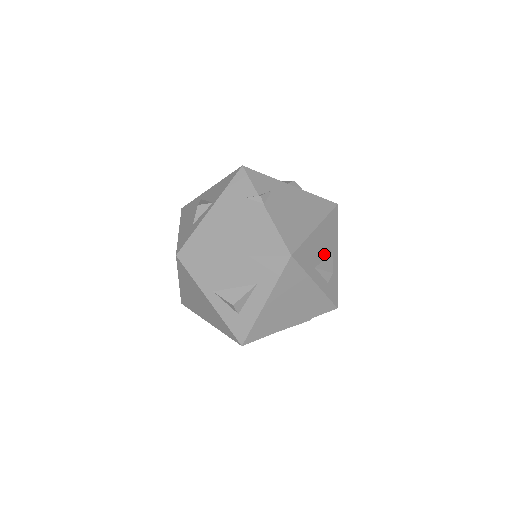
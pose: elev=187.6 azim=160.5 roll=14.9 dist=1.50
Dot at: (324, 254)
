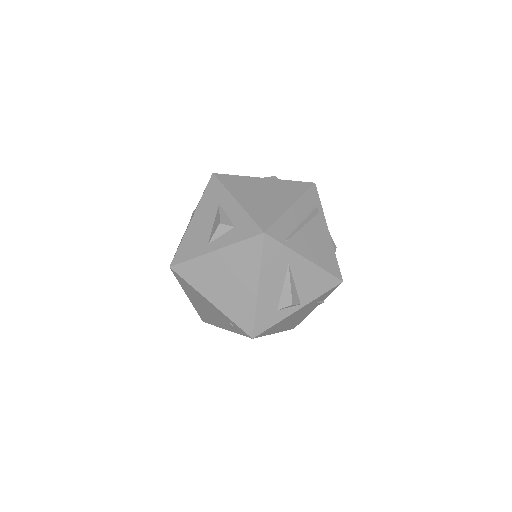
Dot at: occluded
